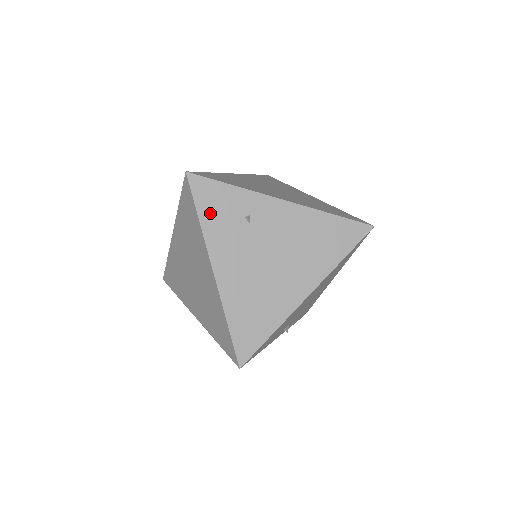
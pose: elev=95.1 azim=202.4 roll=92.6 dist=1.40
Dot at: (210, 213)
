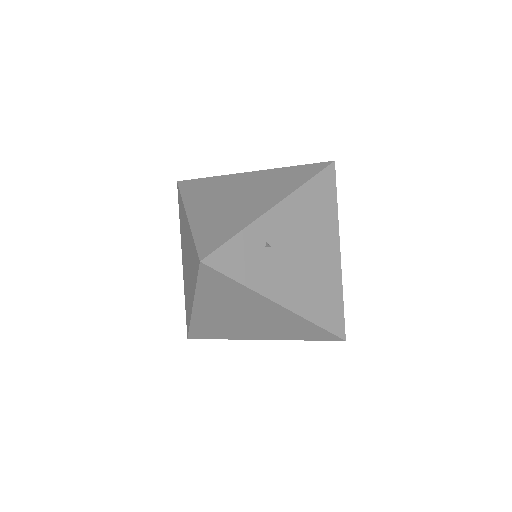
Dot at: (243, 271)
